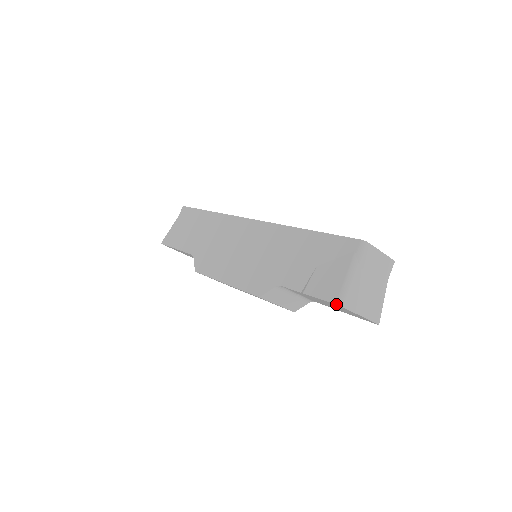
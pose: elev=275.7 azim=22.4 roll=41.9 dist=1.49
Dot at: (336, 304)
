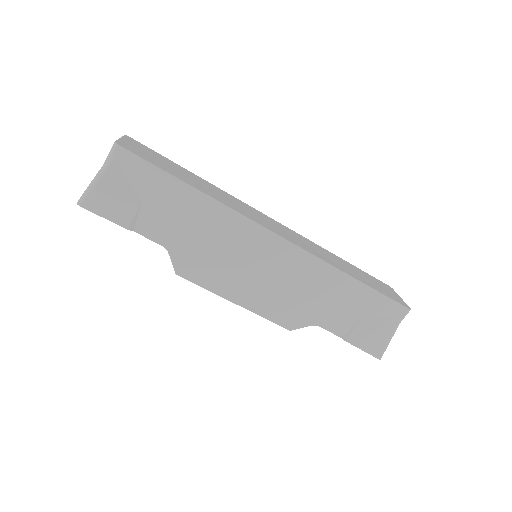
Dot at: (379, 359)
